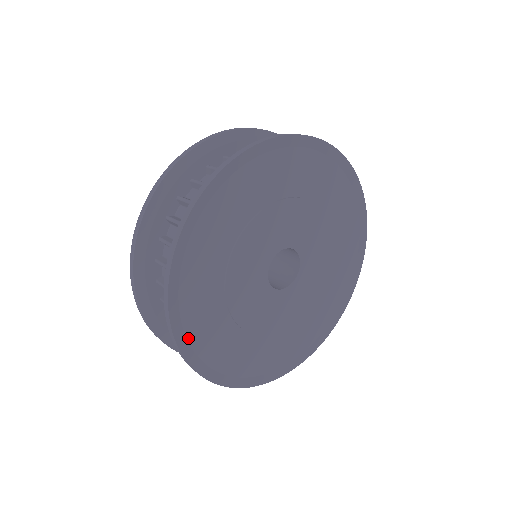
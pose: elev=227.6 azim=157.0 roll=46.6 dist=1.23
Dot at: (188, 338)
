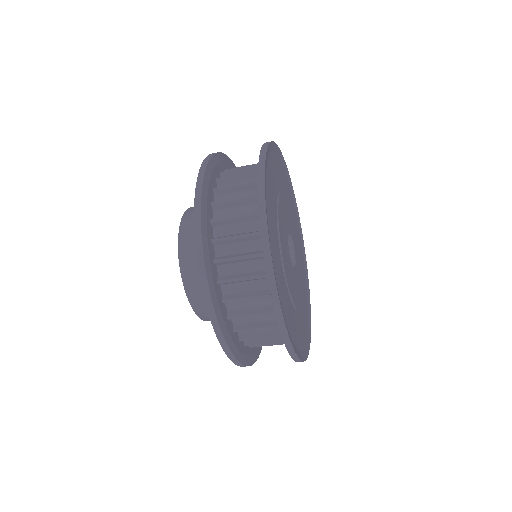
Dot at: (286, 325)
